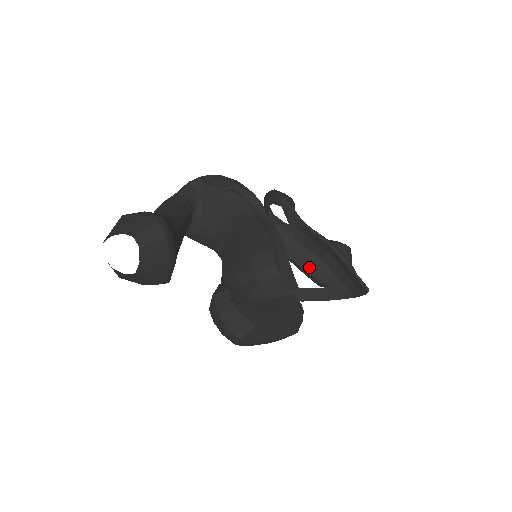
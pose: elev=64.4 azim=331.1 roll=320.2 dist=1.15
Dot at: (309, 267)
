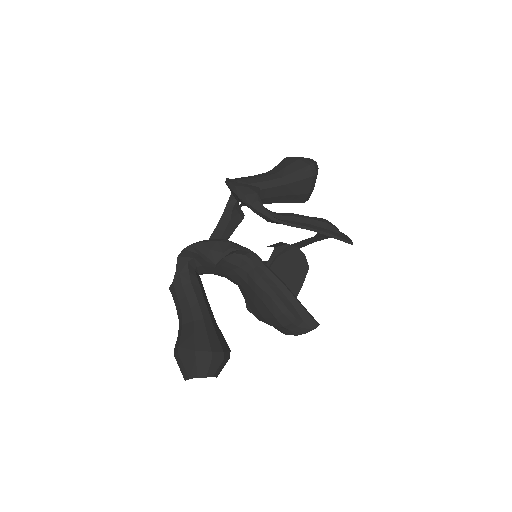
Dot at: (287, 200)
